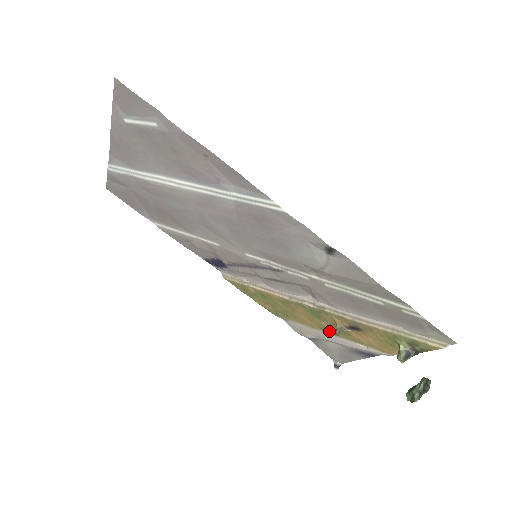
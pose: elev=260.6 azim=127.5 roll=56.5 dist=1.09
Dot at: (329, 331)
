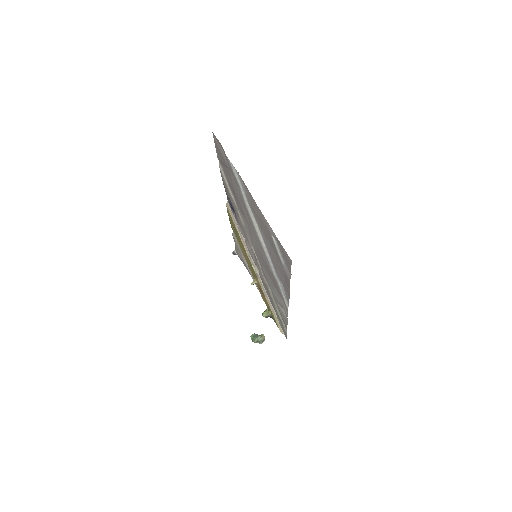
Dot at: occluded
